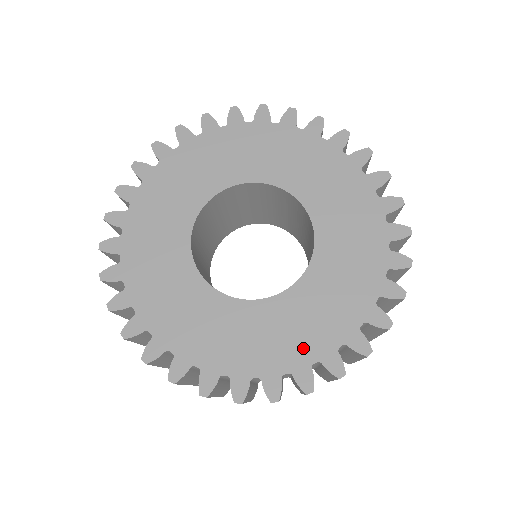
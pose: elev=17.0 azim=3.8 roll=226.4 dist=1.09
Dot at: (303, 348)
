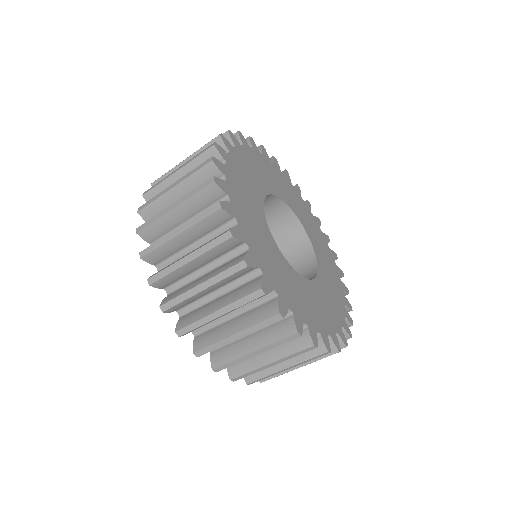
Dot at: (335, 316)
